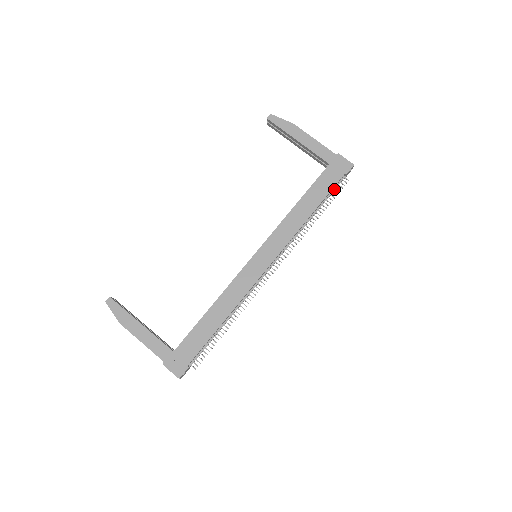
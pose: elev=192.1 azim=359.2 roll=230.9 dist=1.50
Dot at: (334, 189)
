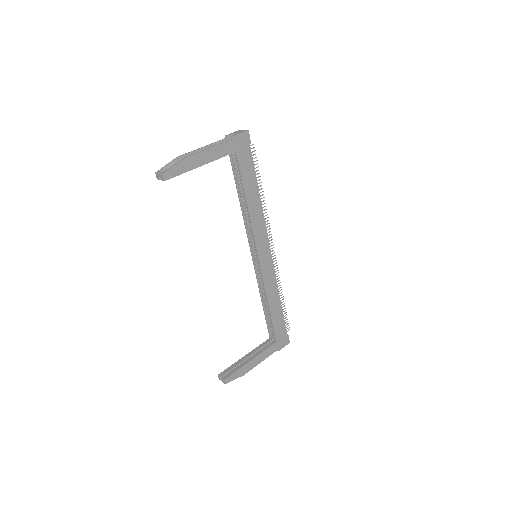
Dot at: (253, 162)
